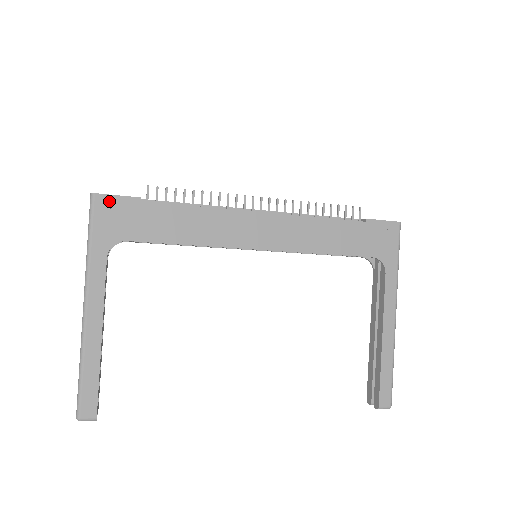
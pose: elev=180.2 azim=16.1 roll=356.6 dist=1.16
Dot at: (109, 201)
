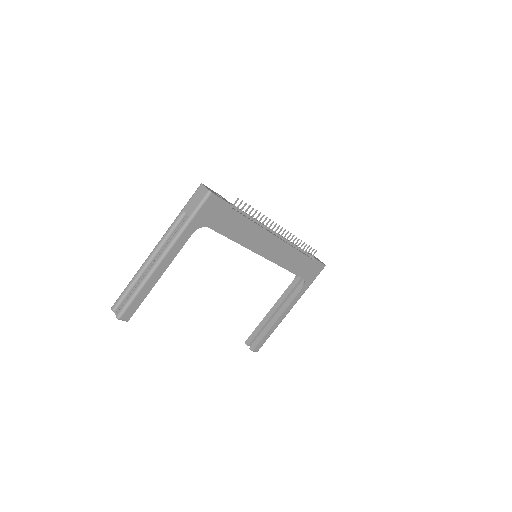
Dot at: (216, 200)
